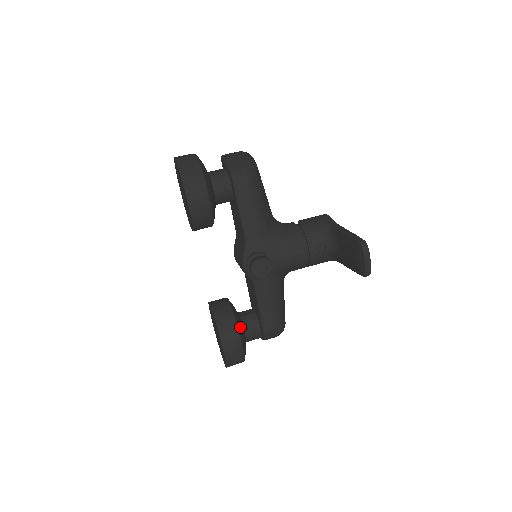
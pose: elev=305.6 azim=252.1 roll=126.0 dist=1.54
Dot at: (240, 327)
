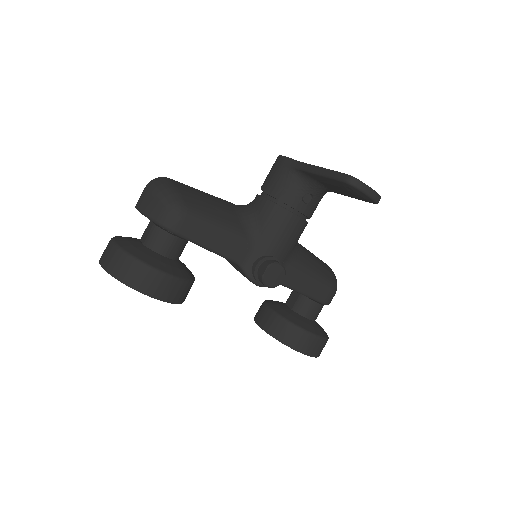
Dot at: (301, 323)
